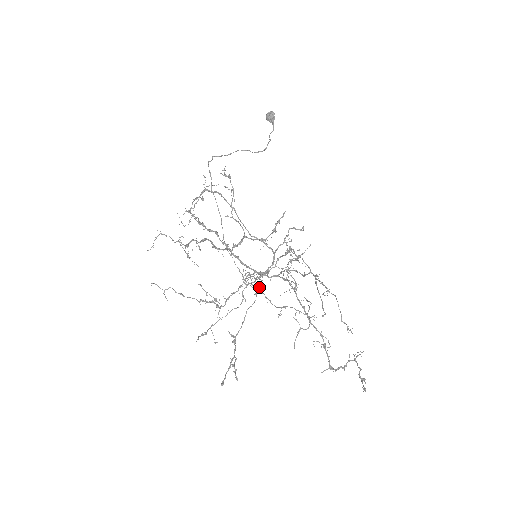
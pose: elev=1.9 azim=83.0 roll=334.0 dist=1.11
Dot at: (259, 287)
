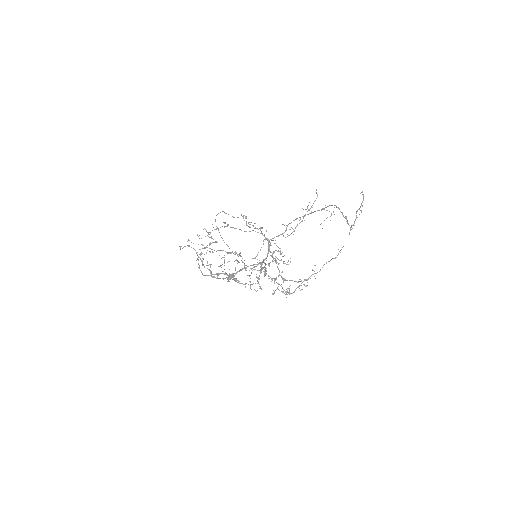
Dot at: (265, 263)
